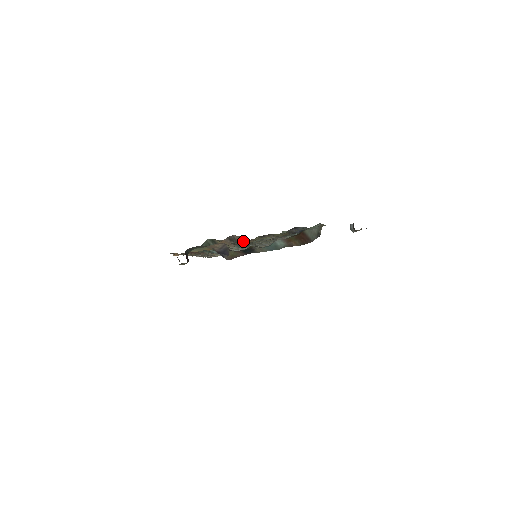
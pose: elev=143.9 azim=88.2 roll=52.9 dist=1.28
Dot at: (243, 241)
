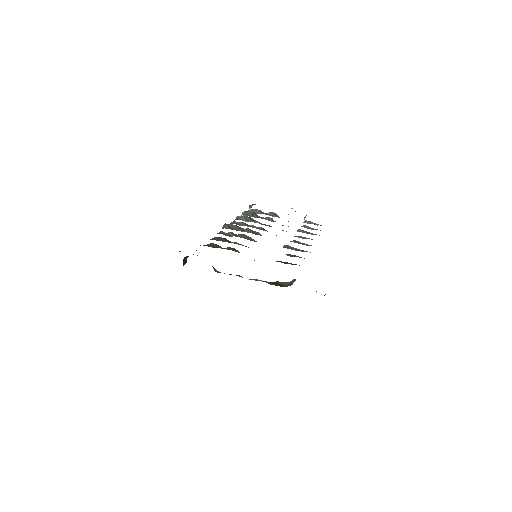
Dot at: occluded
